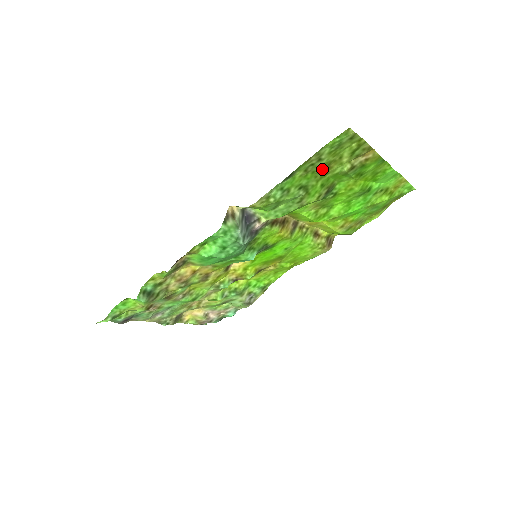
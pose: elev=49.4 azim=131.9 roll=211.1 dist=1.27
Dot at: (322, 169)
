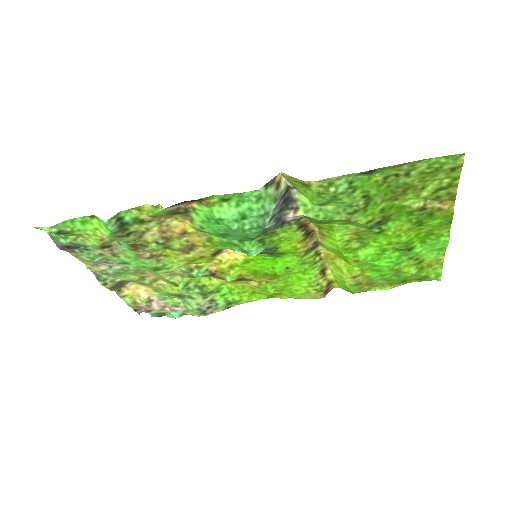
Dot at: (398, 189)
